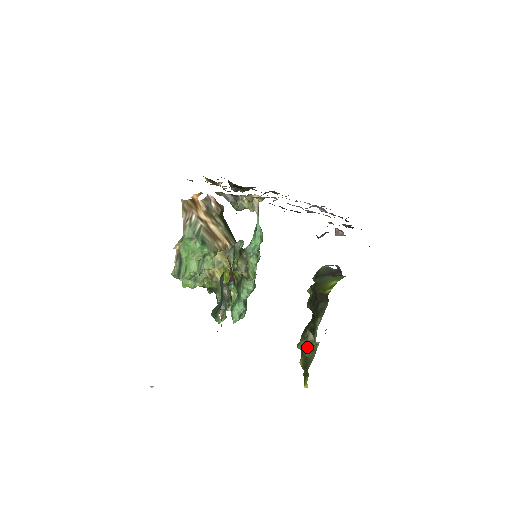
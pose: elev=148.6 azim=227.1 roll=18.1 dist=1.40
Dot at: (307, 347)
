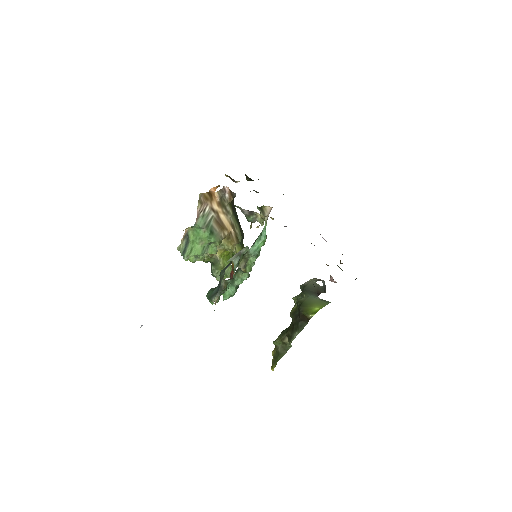
Dot at: (281, 345)
